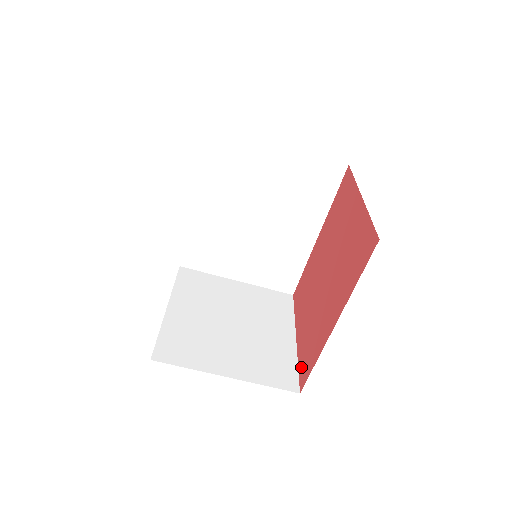
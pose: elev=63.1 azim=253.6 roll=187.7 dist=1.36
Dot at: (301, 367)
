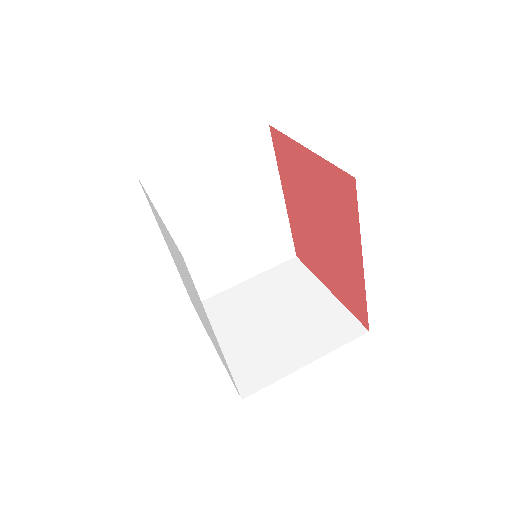
Dot at: (353, 311)
